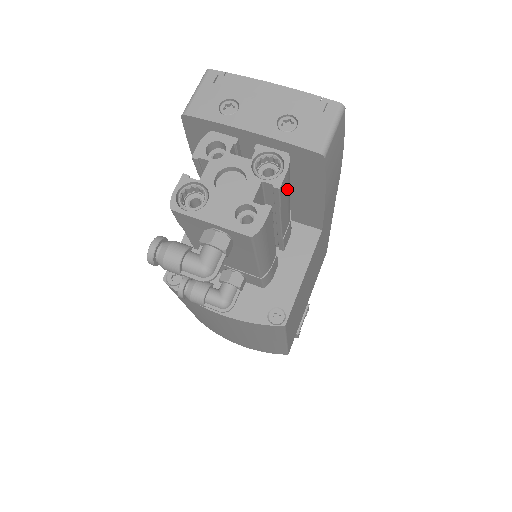
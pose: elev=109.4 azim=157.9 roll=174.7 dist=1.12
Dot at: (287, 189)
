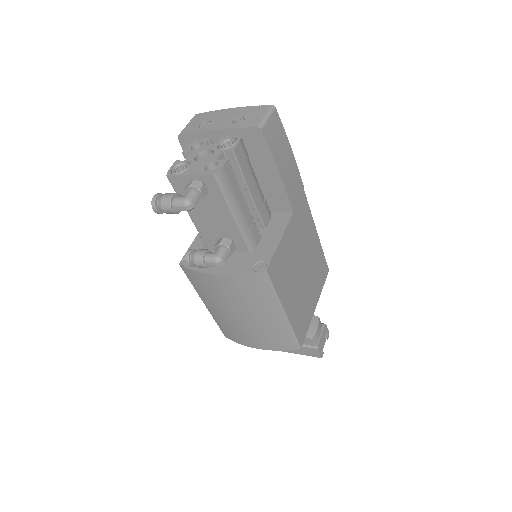
Dot at: (245, 161)
